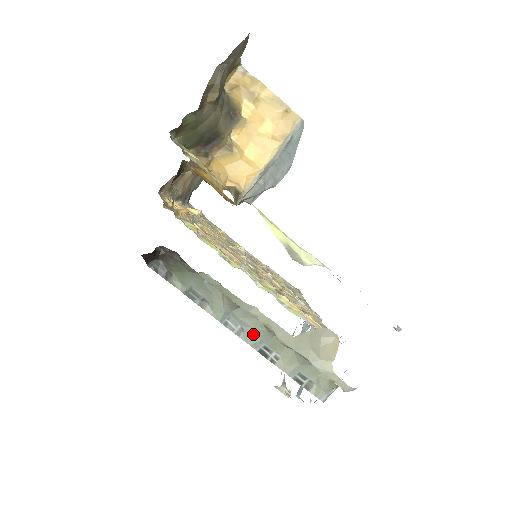
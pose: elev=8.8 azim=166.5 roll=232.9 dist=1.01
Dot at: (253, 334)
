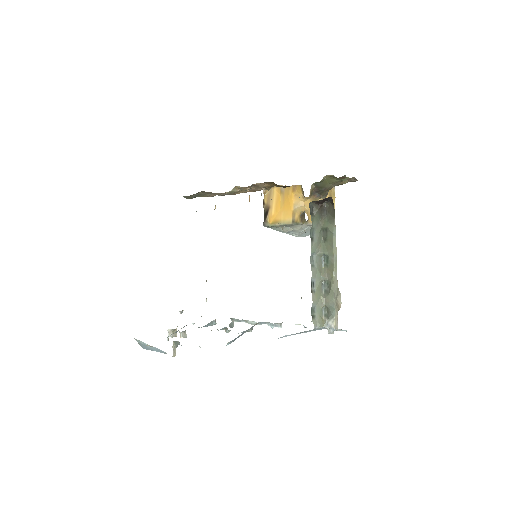
Dot at: (316, 272)
